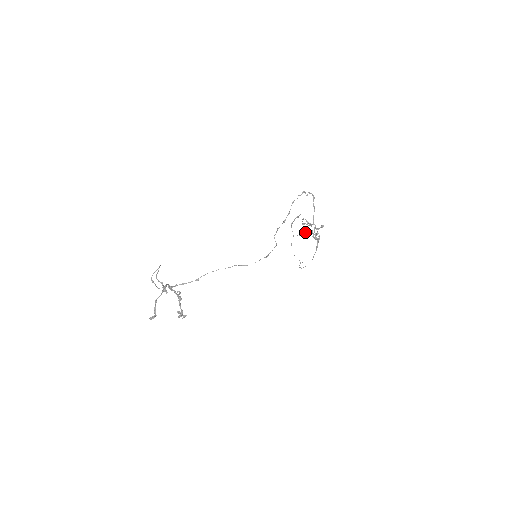
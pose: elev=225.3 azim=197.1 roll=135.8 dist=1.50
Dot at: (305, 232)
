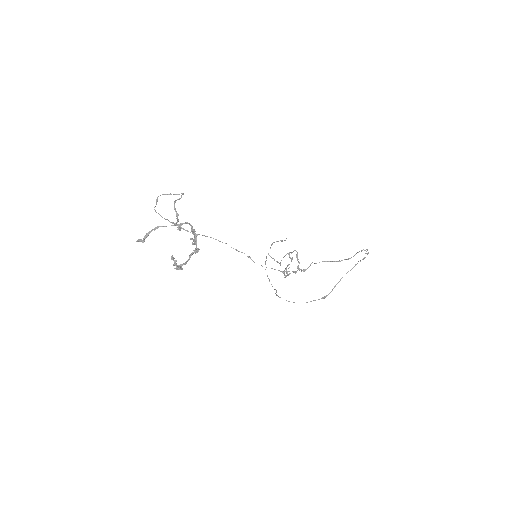
Dot at: occluded
